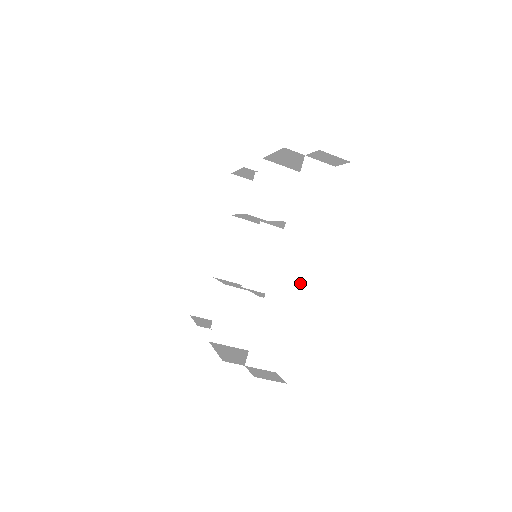
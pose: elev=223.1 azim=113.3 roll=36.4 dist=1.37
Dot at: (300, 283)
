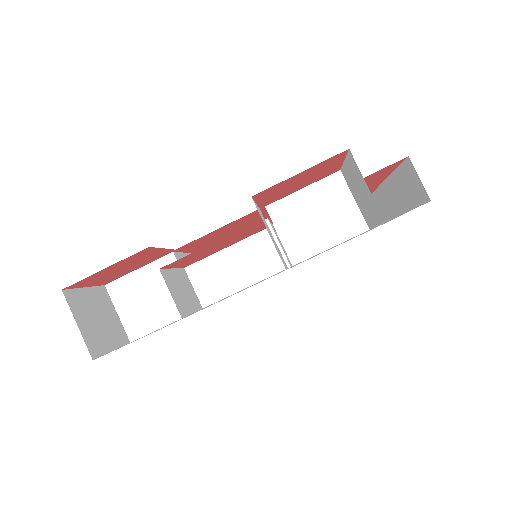
Dot at: occluded
